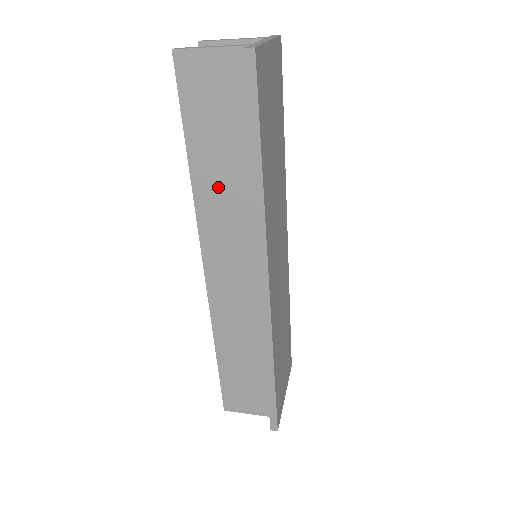
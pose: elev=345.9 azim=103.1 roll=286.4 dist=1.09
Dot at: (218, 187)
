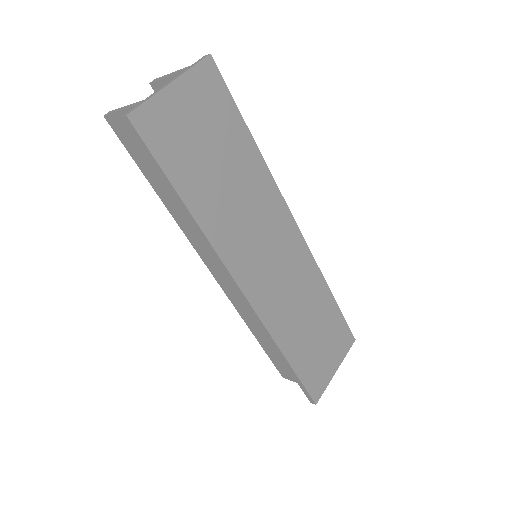
Dot at: (183, 212)
